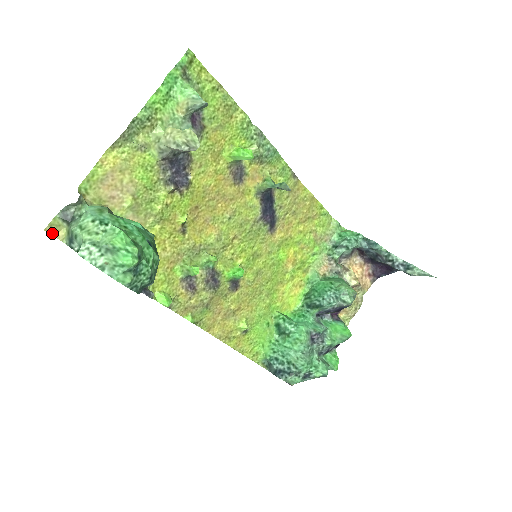
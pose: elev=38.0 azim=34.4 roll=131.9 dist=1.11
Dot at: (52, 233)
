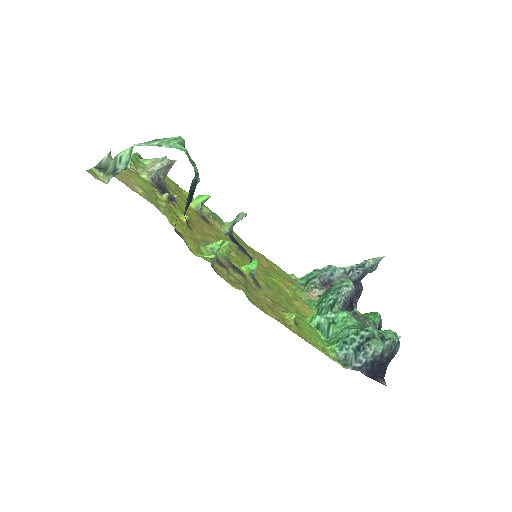
Dot at: (93, 176)
